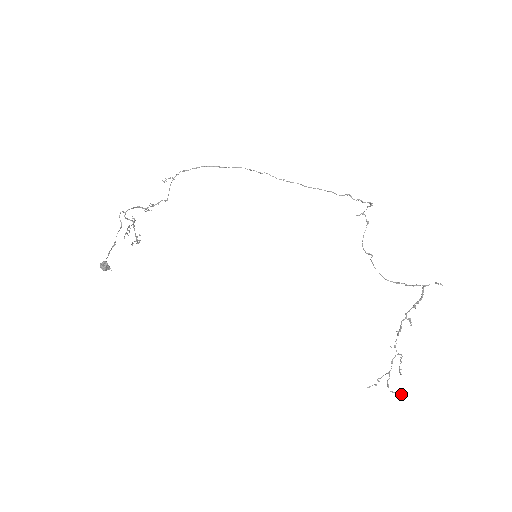
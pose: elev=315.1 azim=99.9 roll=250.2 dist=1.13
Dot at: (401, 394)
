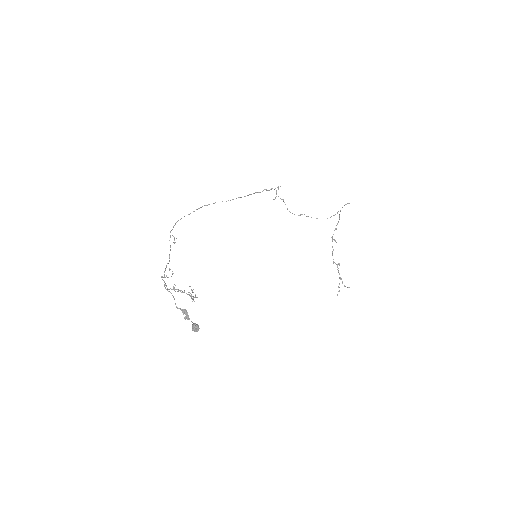
Dot at: occluded
